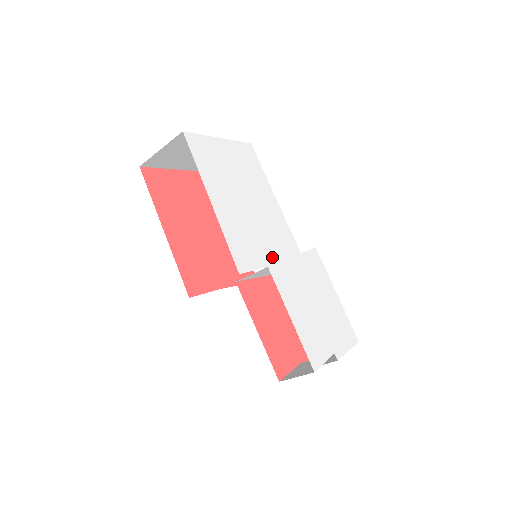
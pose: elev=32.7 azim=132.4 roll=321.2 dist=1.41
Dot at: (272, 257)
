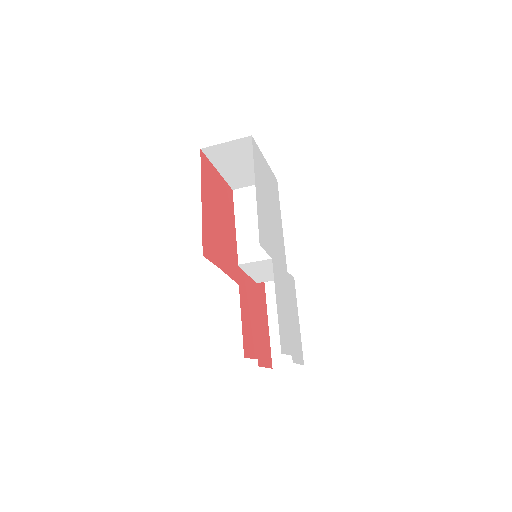
Dot at: (275, 256)
